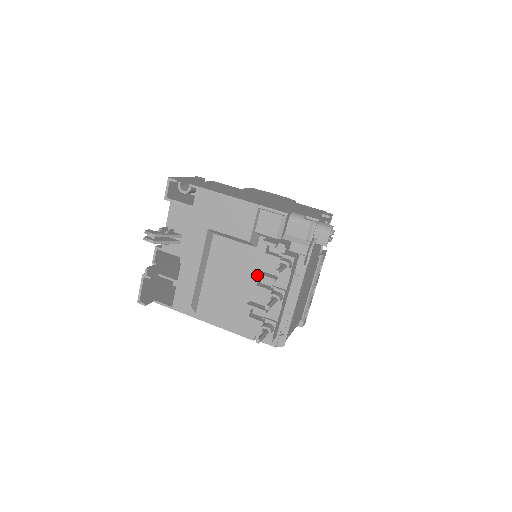
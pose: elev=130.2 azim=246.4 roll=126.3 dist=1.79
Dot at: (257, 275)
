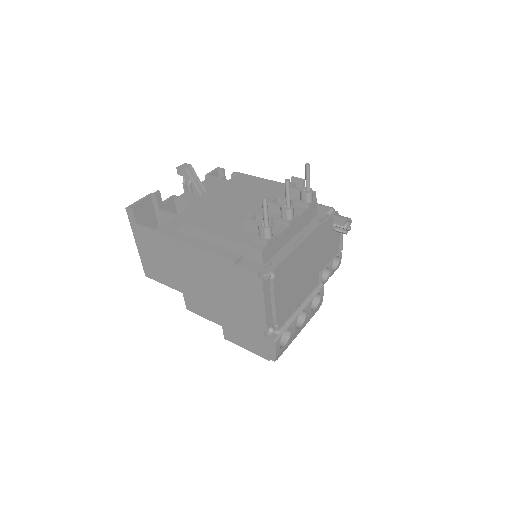
Dot at: (275, 196)
